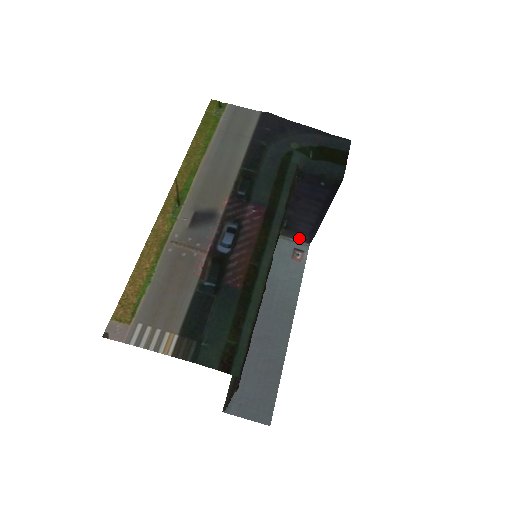
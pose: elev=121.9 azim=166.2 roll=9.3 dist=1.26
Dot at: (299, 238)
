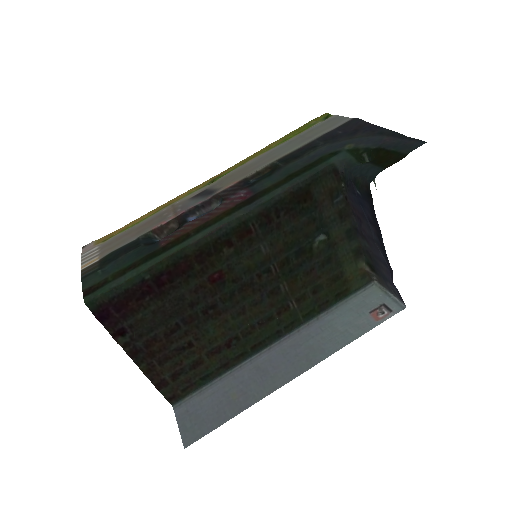
Dot at: (394, 292)
